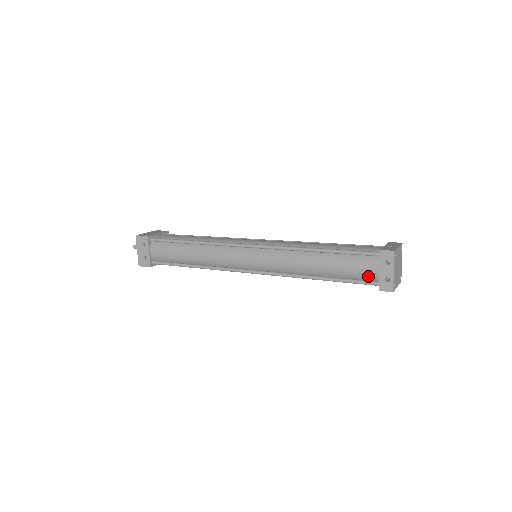
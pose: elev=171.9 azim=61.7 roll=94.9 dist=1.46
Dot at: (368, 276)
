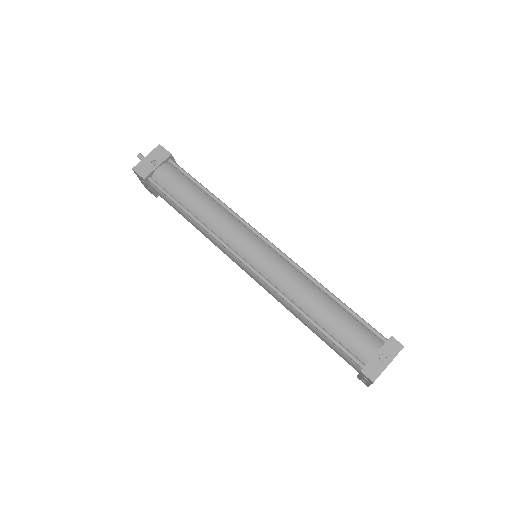
Dot at: occluded
